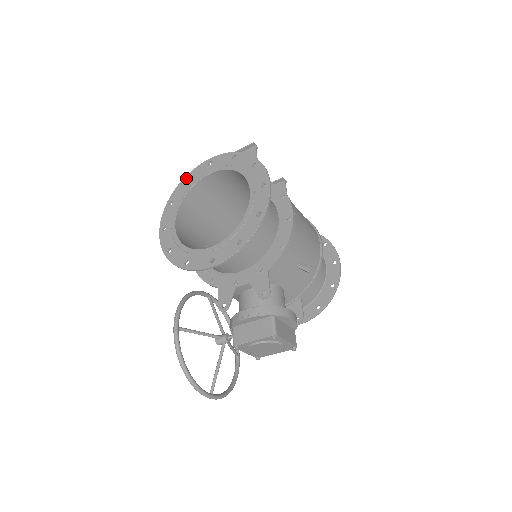
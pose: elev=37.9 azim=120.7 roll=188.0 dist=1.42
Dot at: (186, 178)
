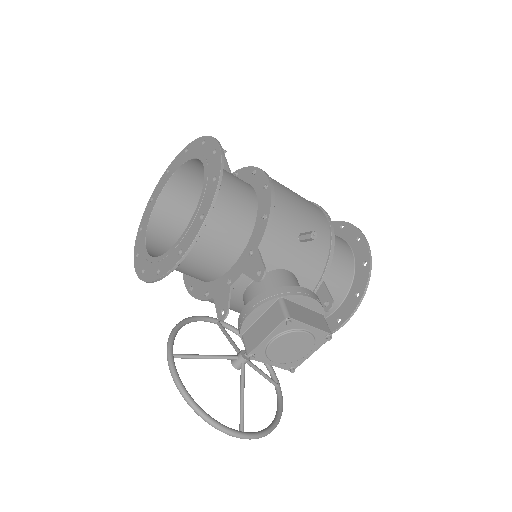
Dot at: (150, 199)
